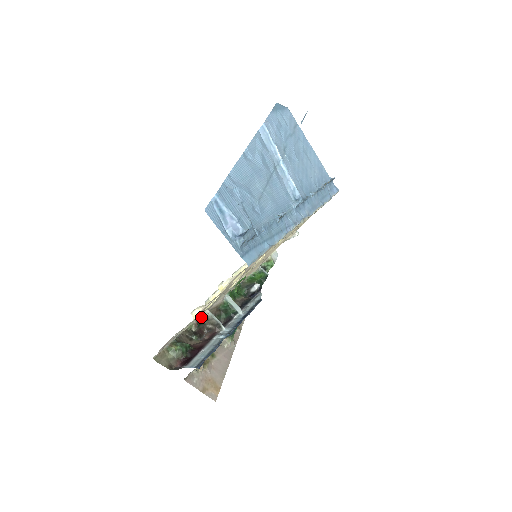
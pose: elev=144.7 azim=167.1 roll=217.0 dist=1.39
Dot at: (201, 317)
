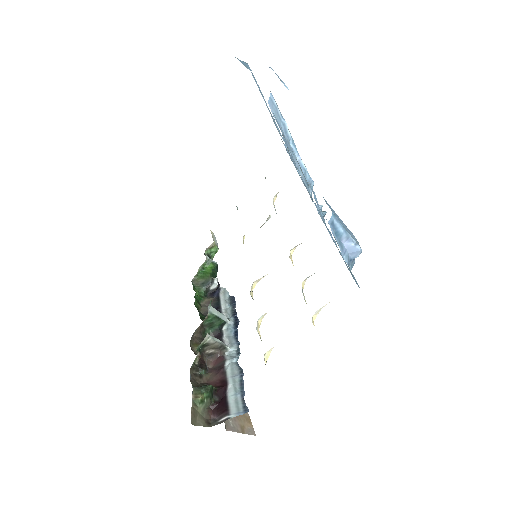
Dot at: (200, 345)
